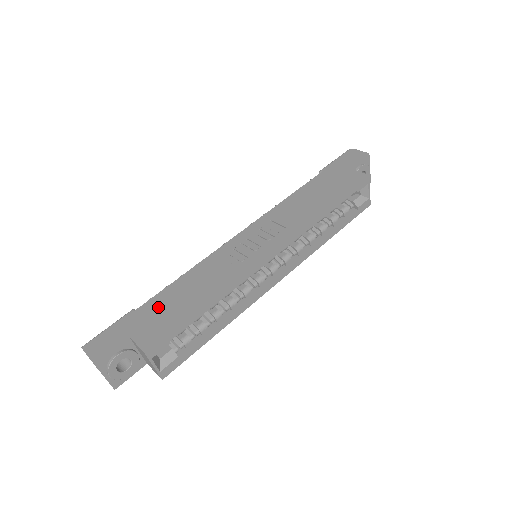
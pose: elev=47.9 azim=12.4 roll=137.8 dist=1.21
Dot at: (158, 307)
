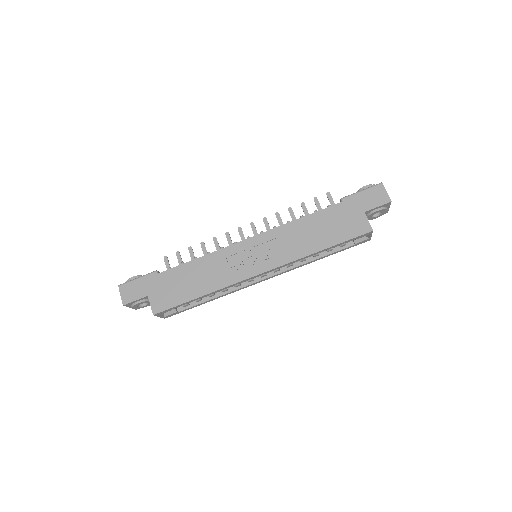
Dot at: (171, 280)
